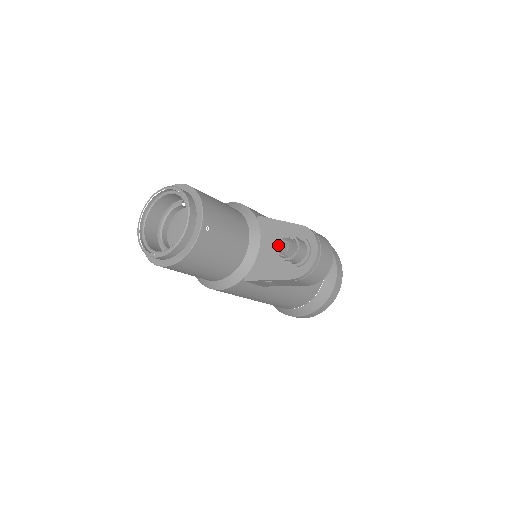
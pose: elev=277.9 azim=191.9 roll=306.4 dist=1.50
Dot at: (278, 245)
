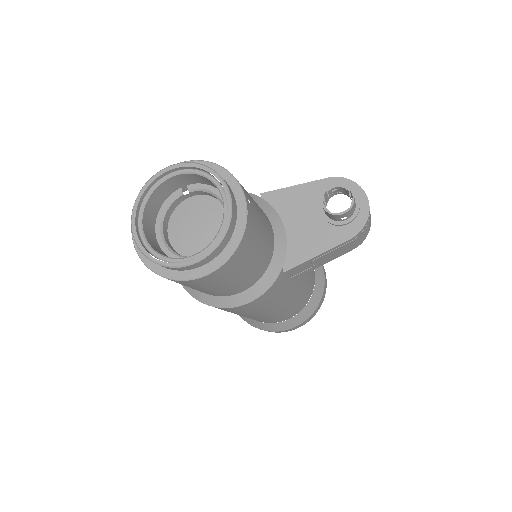
Dot at: (322, 203)
